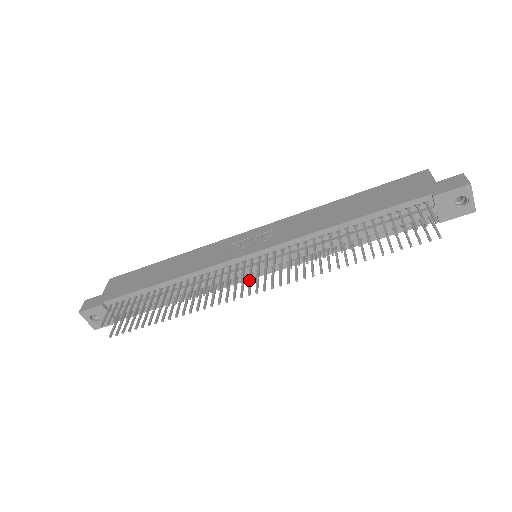
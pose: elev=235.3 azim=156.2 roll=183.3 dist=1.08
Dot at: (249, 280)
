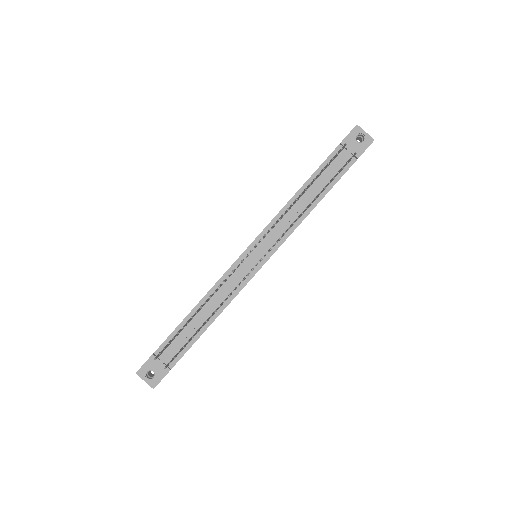
Dot at: (250, 250)
